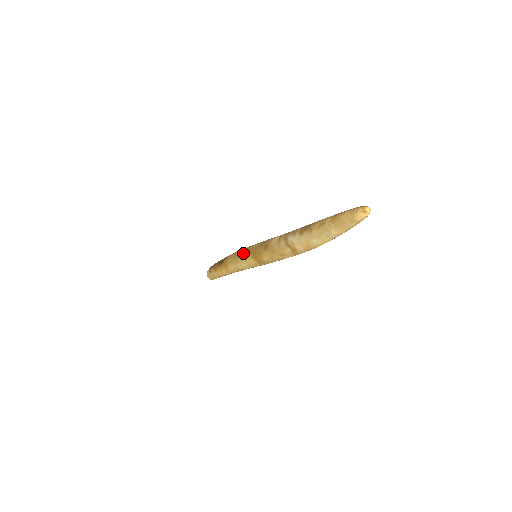
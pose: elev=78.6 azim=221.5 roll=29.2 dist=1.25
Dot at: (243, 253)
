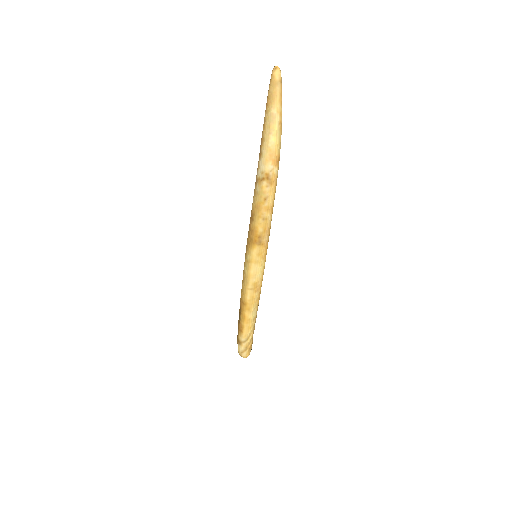
Dot at: (245, 262)
